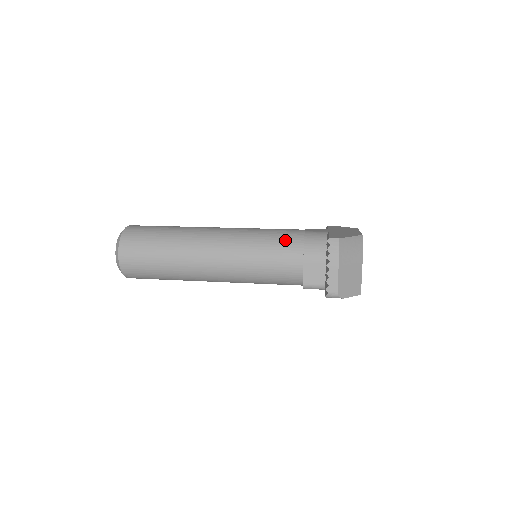
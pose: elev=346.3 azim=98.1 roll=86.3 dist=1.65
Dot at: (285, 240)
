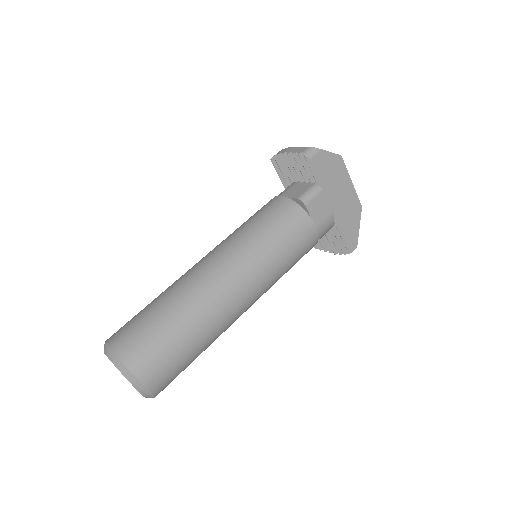
Dot at: occluded
